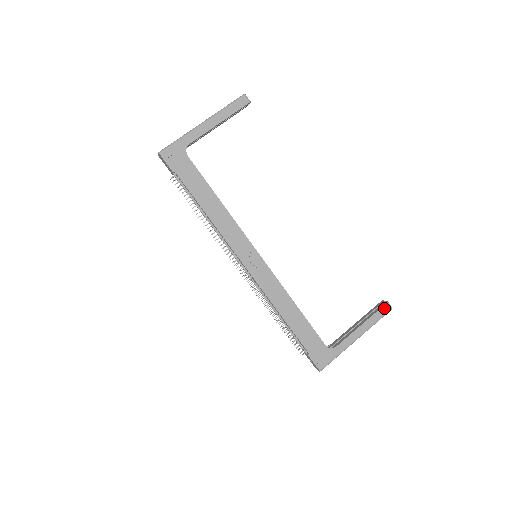
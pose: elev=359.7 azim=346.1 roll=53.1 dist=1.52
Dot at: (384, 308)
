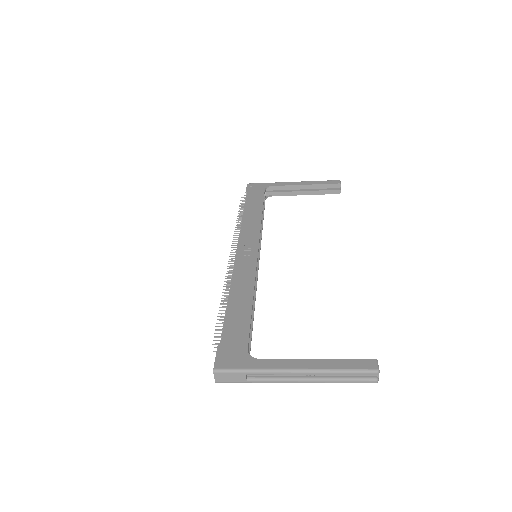
Dot at: (365, 362)
